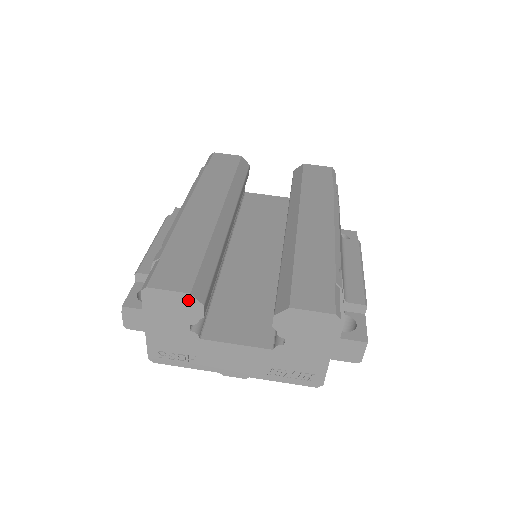
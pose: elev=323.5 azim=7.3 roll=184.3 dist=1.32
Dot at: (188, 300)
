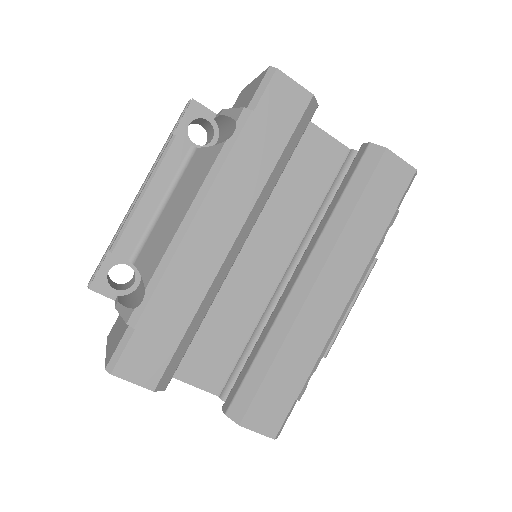
Dot at: (151, 387)
